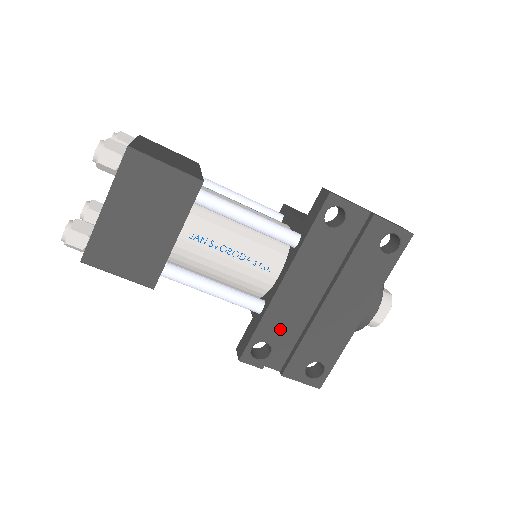
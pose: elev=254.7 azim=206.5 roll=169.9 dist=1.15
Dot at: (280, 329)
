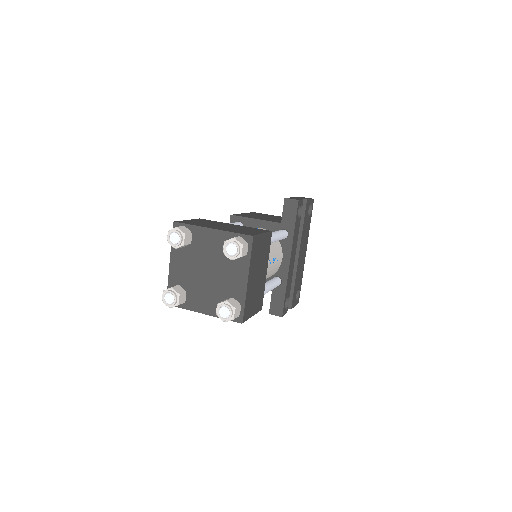
Dot at: (290, 286)
